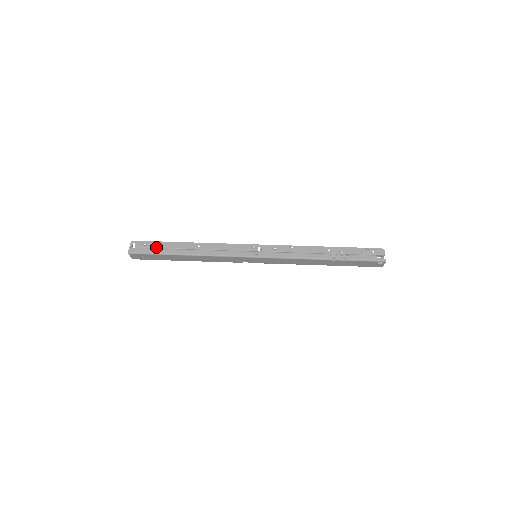
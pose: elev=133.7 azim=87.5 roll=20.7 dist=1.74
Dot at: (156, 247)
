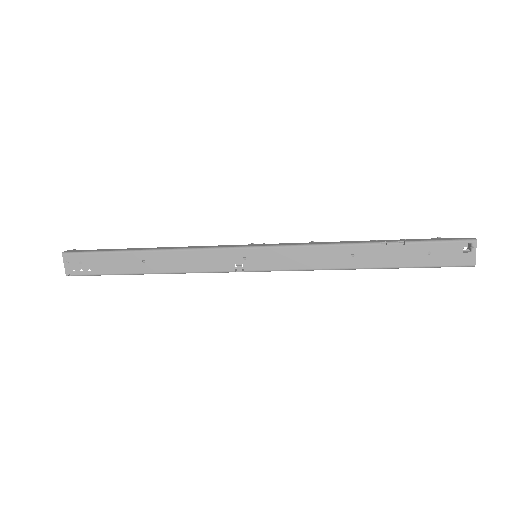
Dot at: occluded
